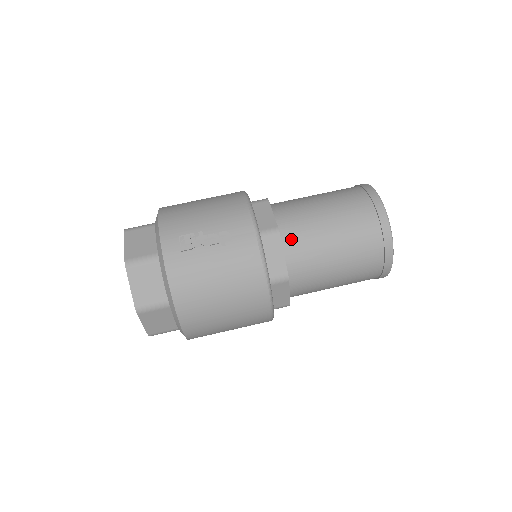
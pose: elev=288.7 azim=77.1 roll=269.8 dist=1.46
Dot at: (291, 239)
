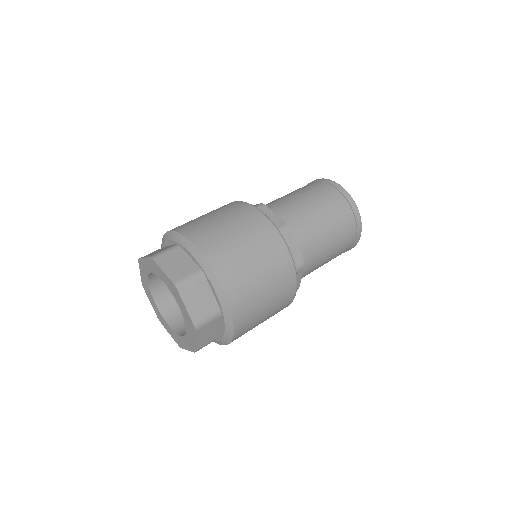
Dot at: occluded
